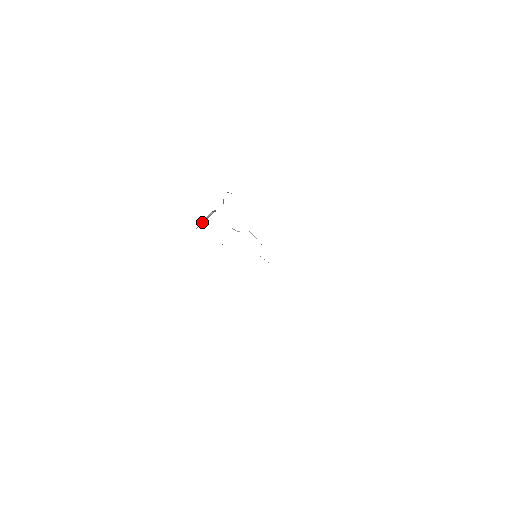
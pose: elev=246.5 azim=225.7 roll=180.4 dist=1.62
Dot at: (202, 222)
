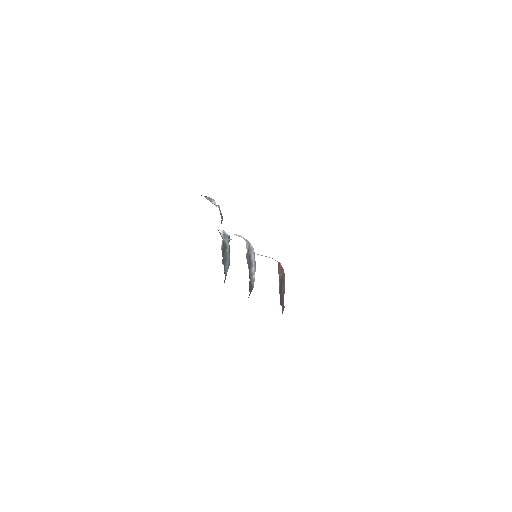
Dot at: occluded
